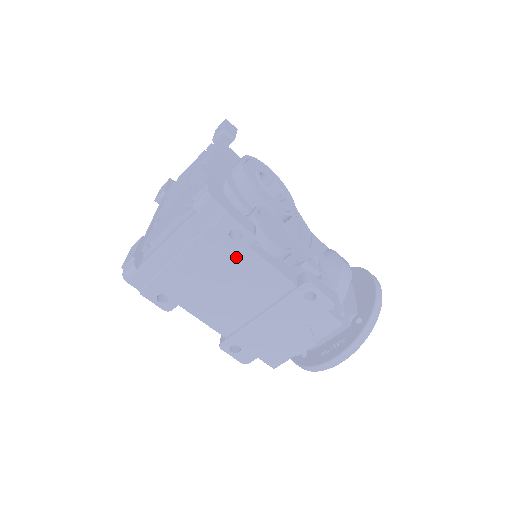
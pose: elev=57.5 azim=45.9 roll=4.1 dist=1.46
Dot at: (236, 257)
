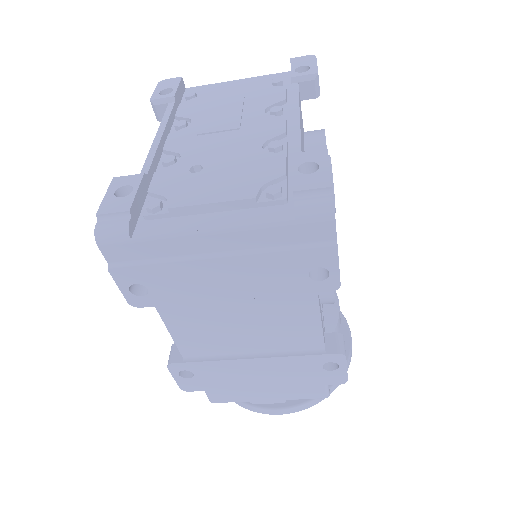
Dot at: (289, 293)
